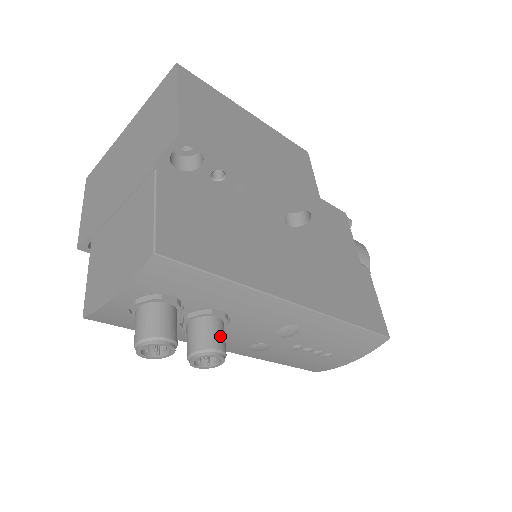
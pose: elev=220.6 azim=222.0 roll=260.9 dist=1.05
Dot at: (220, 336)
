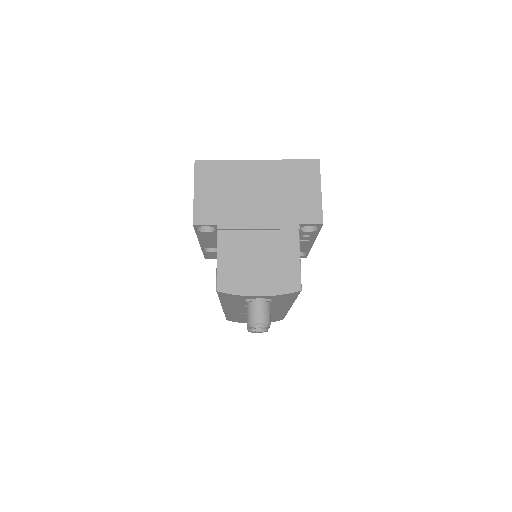
Dot at: occluded
